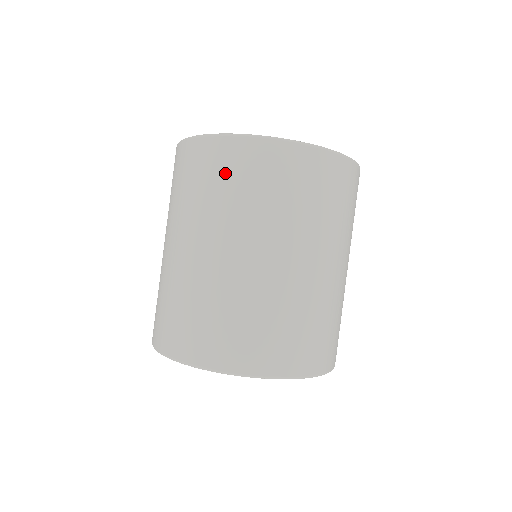
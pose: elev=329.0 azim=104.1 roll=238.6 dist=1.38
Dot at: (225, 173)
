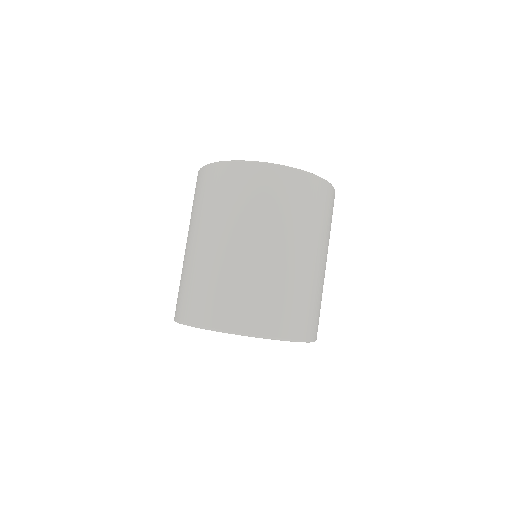
Dot at: (235, 188)
